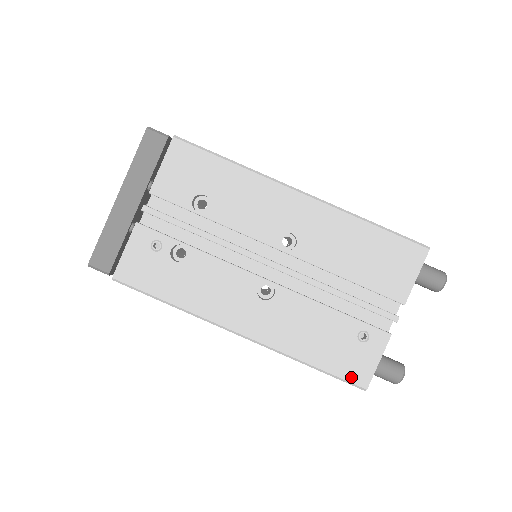
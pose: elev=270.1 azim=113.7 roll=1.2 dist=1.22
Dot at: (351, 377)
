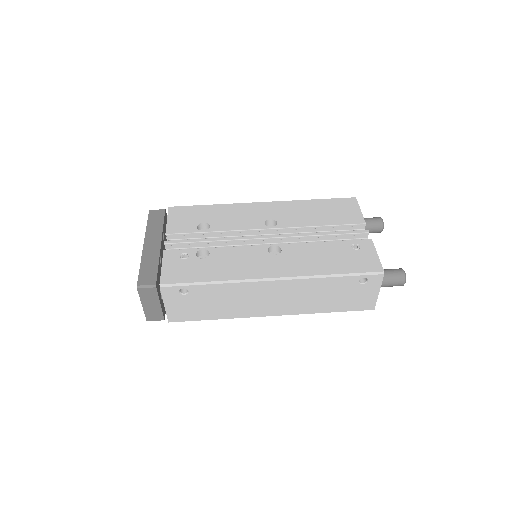
Dot at: (367, 269)
